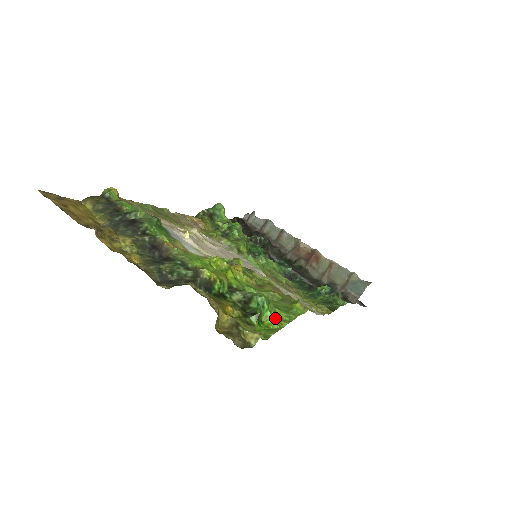
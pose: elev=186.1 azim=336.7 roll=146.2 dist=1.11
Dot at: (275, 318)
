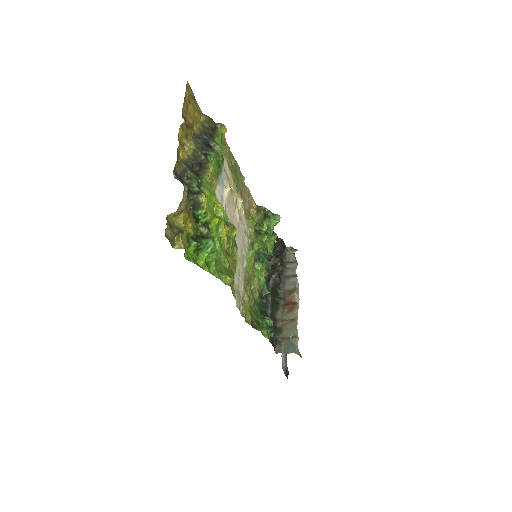
Dot at: (207, 263)
